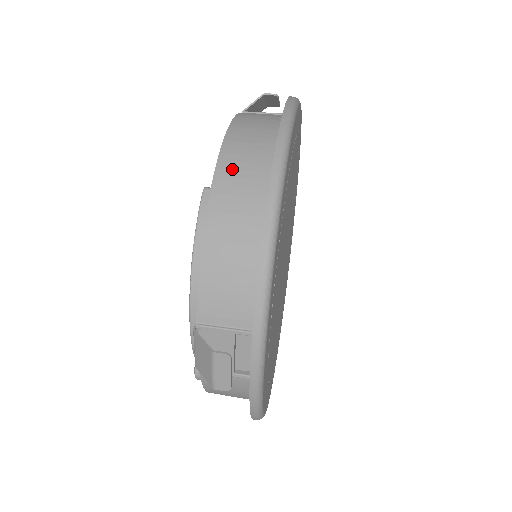
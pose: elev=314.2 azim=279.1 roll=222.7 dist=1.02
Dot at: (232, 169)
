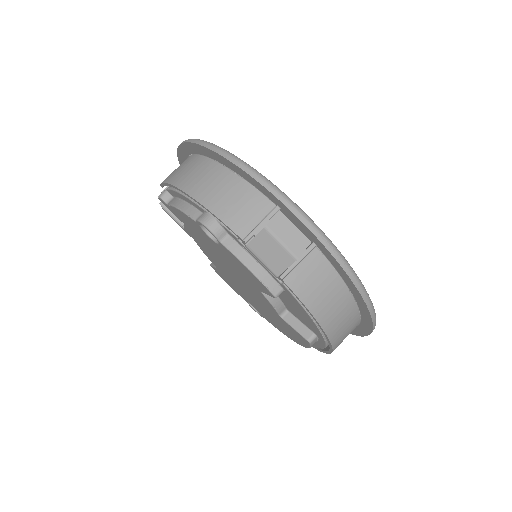
Dot at: (341, 339)
